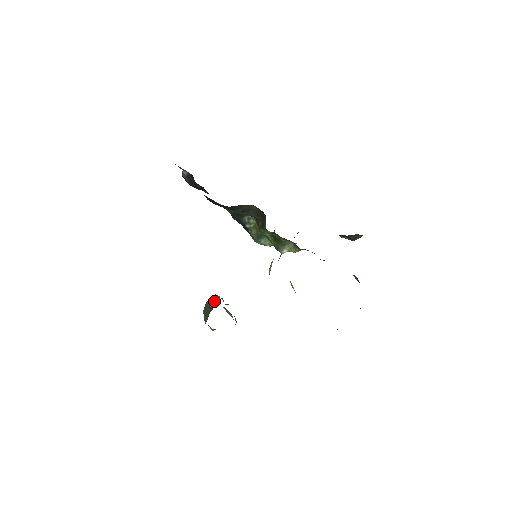
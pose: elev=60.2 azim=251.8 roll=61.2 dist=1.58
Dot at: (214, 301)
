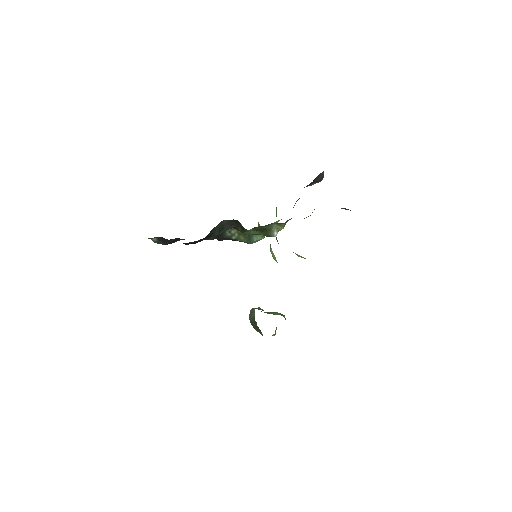
Dot at: (253, 315)
